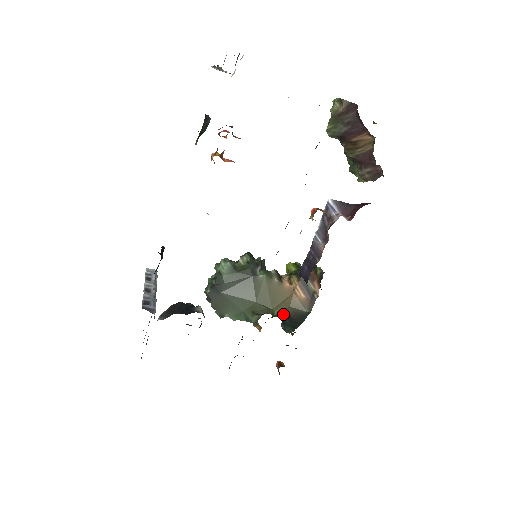
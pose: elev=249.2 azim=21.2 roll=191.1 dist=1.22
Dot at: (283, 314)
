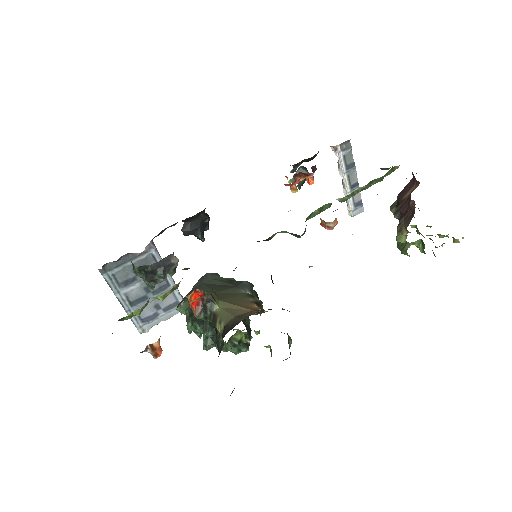
Dot at: (222, 322)
